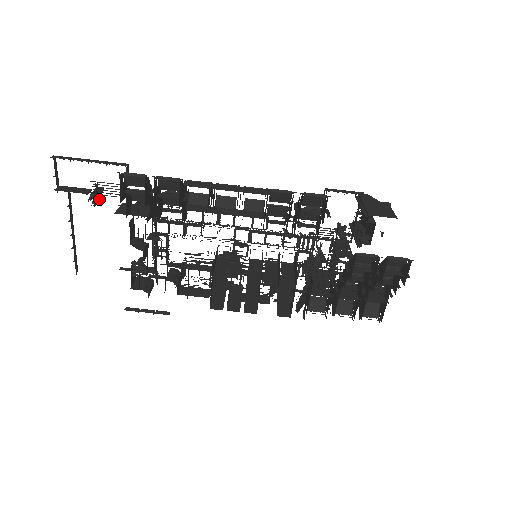
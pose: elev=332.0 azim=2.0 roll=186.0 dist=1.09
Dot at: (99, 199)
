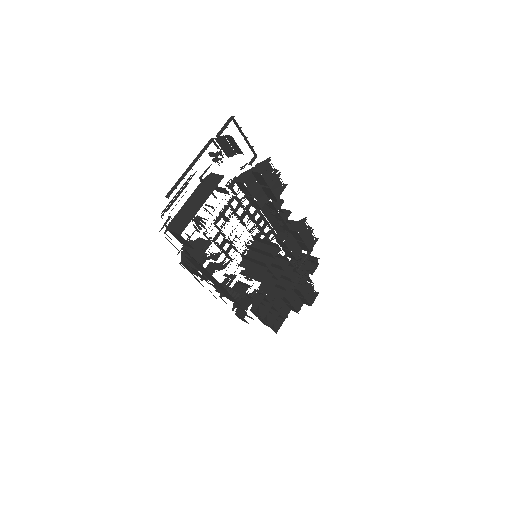
Dot at: (218, 160)
